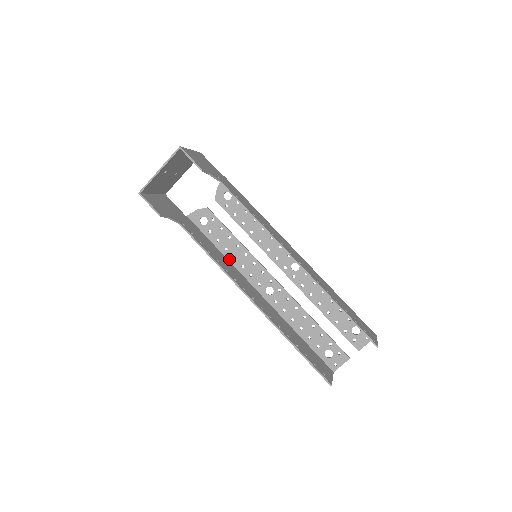
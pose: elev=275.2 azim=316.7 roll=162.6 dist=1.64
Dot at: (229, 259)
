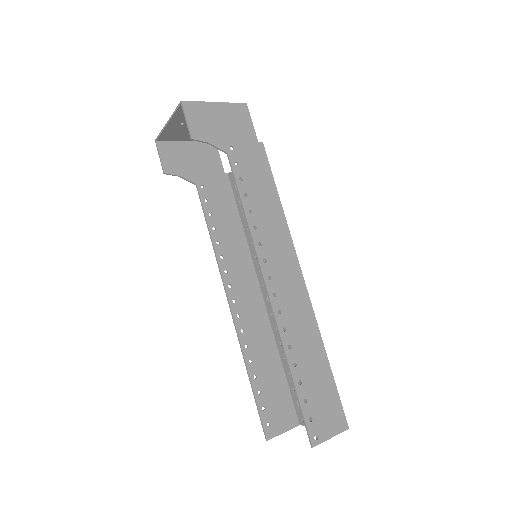
Dot at: (248, 241)
